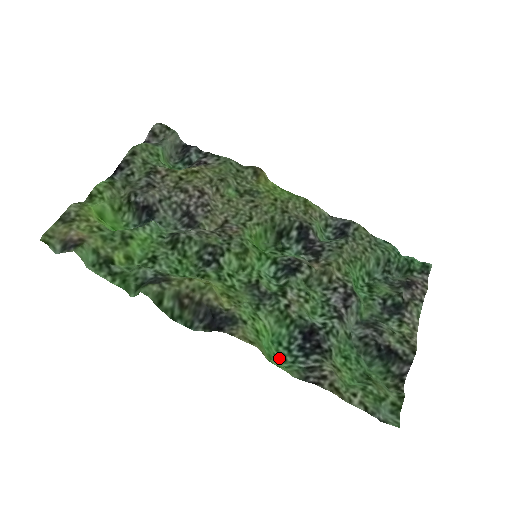
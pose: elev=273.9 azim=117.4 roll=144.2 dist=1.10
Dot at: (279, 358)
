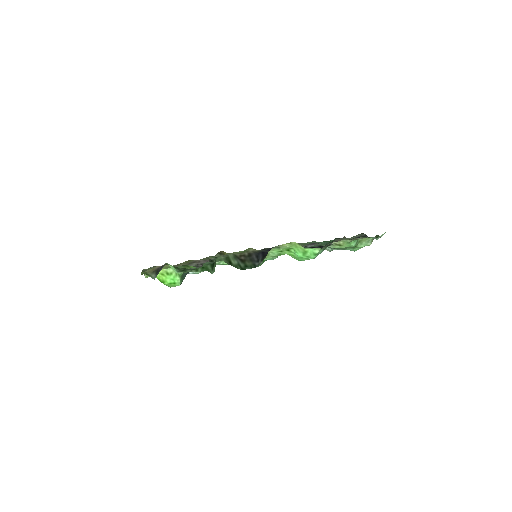
Dot at: occluded
